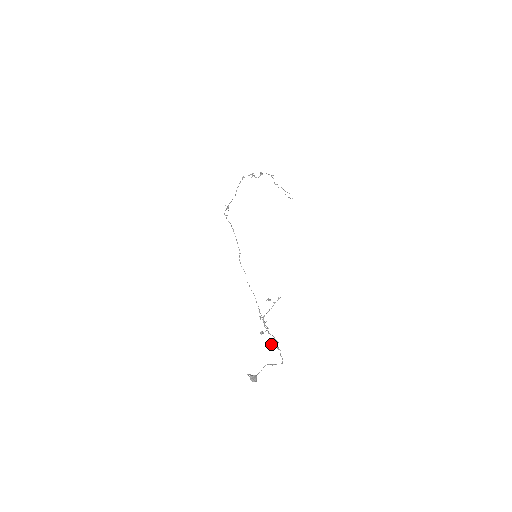
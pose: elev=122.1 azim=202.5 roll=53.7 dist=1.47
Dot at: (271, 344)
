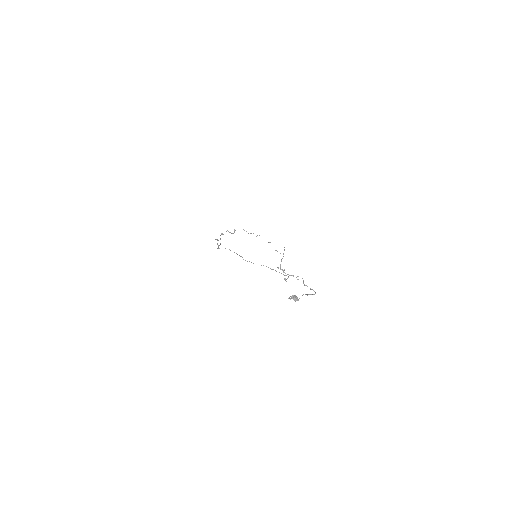
Dot at: (297, 279)
